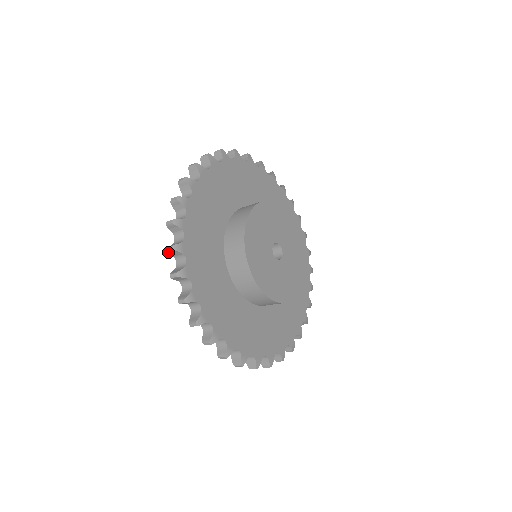
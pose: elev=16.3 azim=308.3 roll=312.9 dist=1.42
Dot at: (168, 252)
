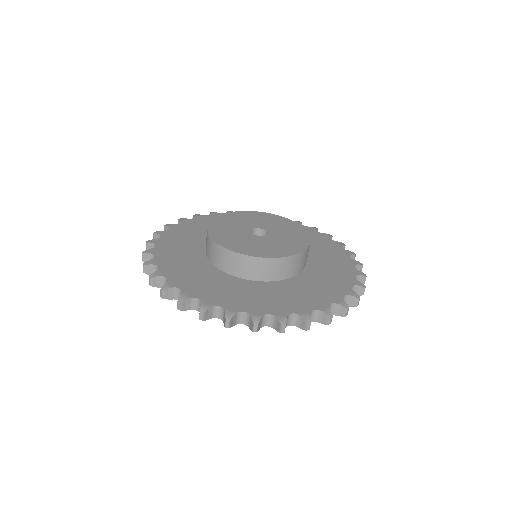
Dot at: occluded
